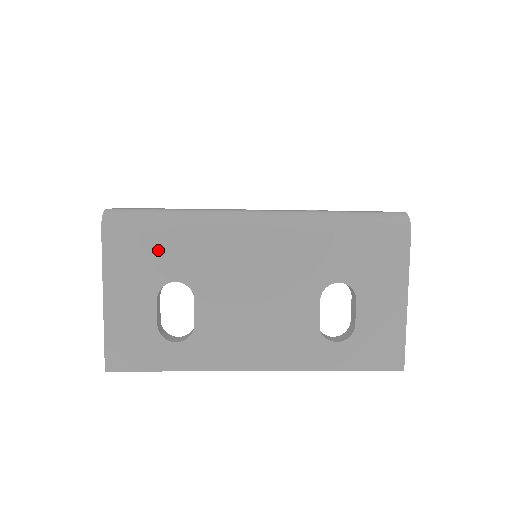
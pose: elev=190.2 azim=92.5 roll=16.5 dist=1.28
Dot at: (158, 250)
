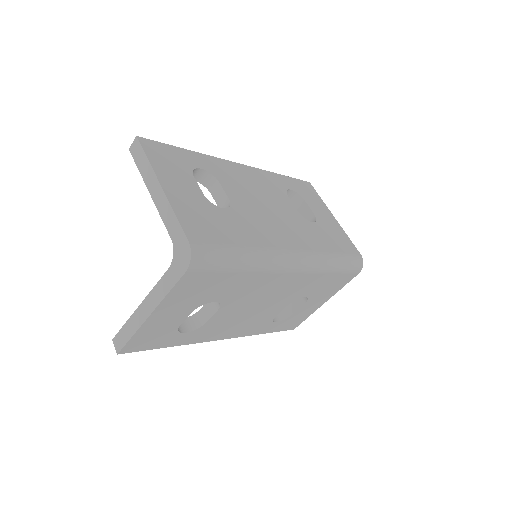
Dot at: (218, 285)
